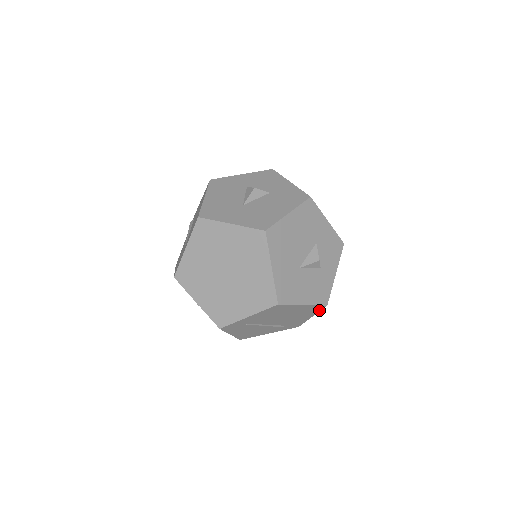
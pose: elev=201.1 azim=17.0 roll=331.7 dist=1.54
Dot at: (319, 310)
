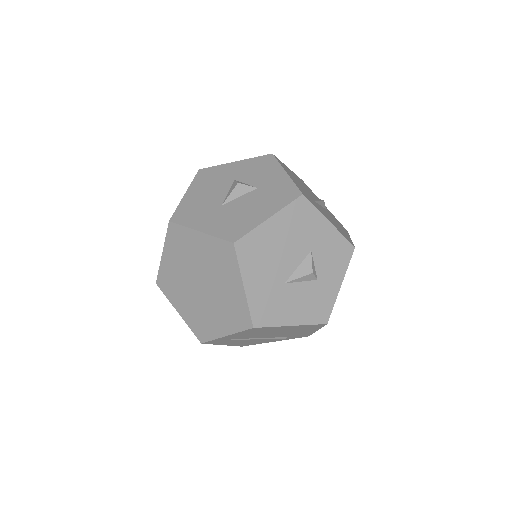
Dot at: (320, 326)
